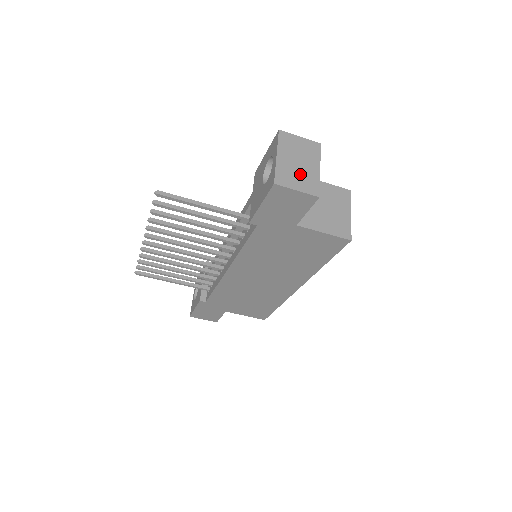
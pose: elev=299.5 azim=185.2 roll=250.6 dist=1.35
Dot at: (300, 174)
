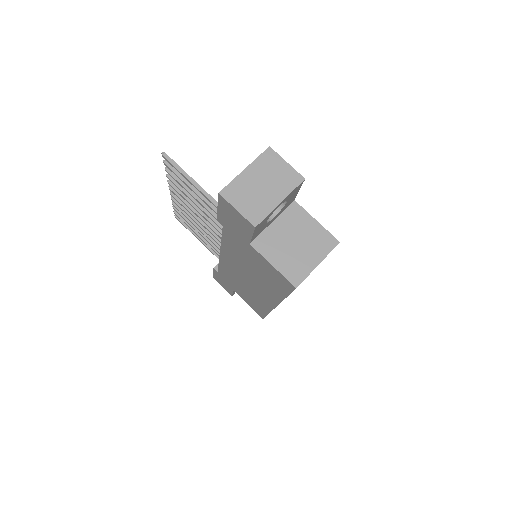
Dot at: (254, 197)
